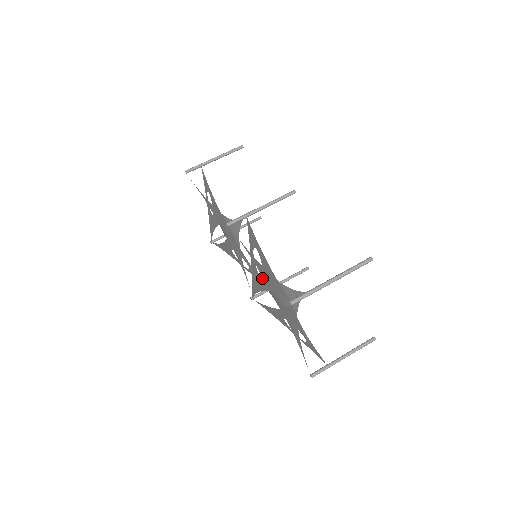
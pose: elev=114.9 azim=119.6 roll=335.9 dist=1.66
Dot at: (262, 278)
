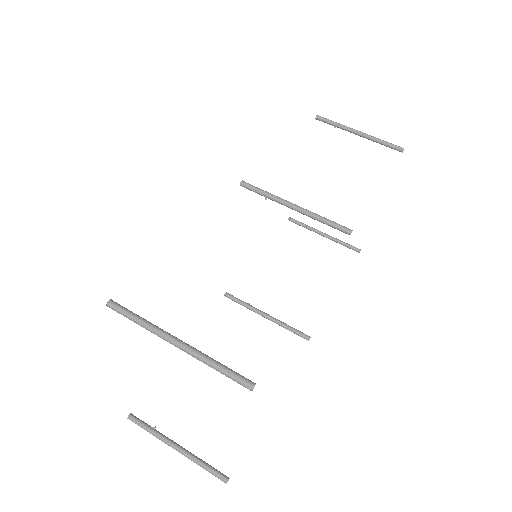
Dot at: occluded
